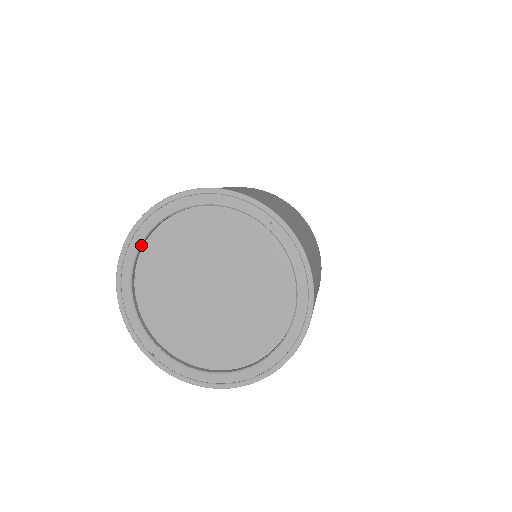
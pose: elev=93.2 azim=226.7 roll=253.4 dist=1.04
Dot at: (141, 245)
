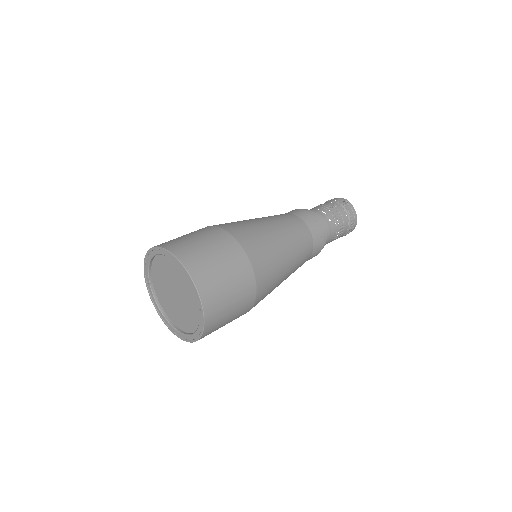
Dot at: (161, 254)
